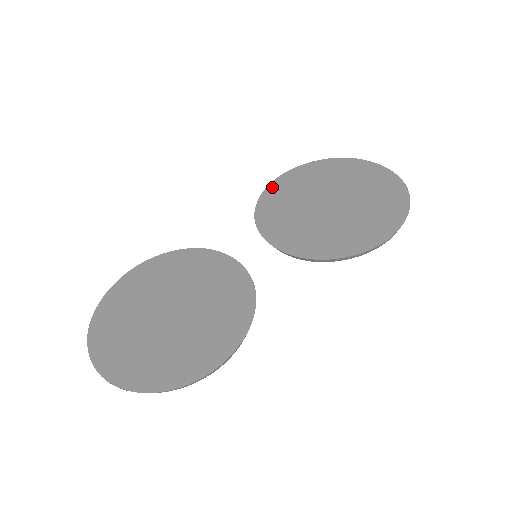
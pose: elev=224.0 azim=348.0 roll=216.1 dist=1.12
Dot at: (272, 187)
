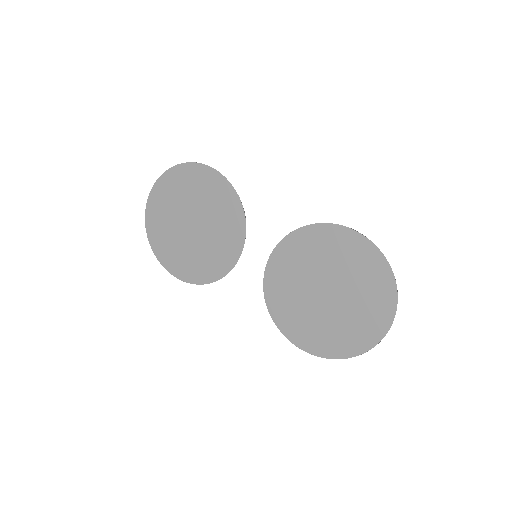
Dot at: (330, 229)
